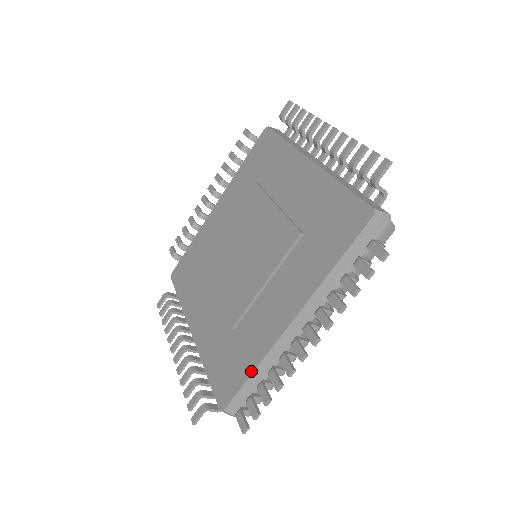
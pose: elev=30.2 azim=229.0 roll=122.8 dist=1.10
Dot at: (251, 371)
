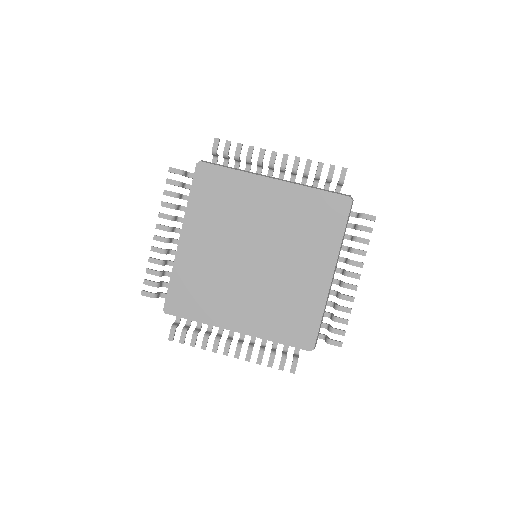
Dot at: (197, 320)
